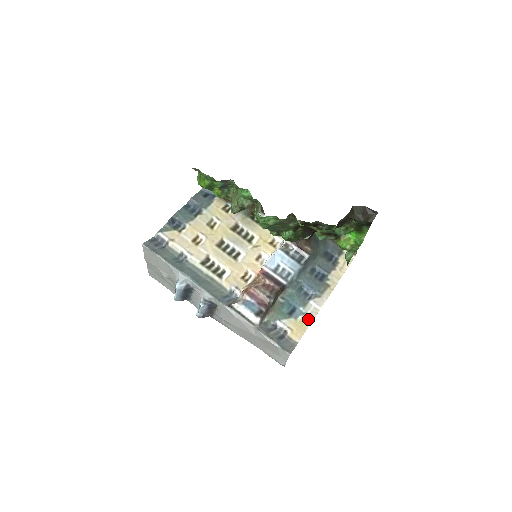
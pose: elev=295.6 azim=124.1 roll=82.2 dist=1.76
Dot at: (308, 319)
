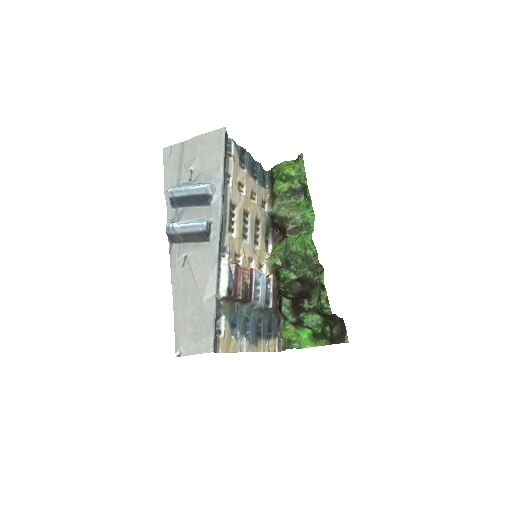
Dot at: (235, 346)
